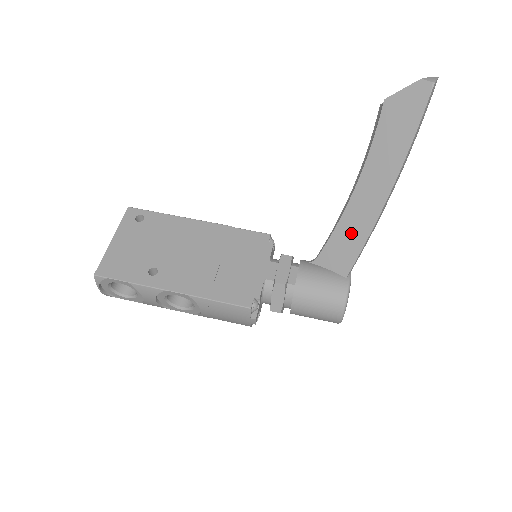
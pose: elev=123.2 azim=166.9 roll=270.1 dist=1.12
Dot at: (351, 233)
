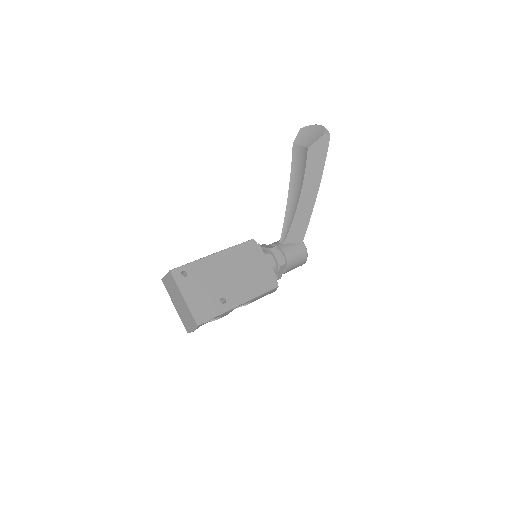
Dot at: (301, 221)
